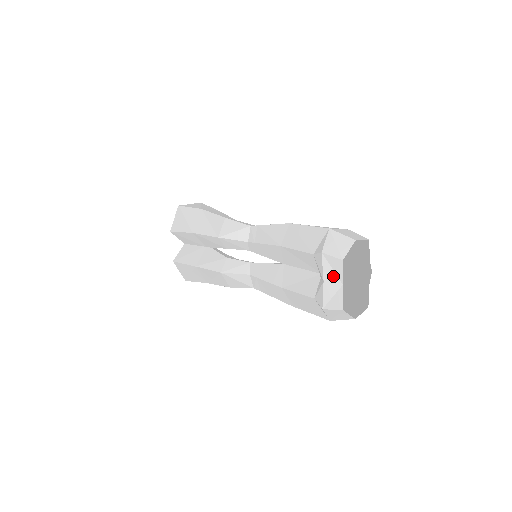
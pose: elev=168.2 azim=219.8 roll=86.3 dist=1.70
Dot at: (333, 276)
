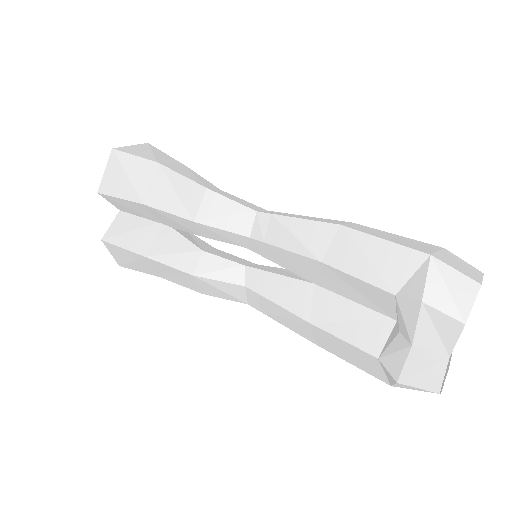
Dot at: (434, 341)
